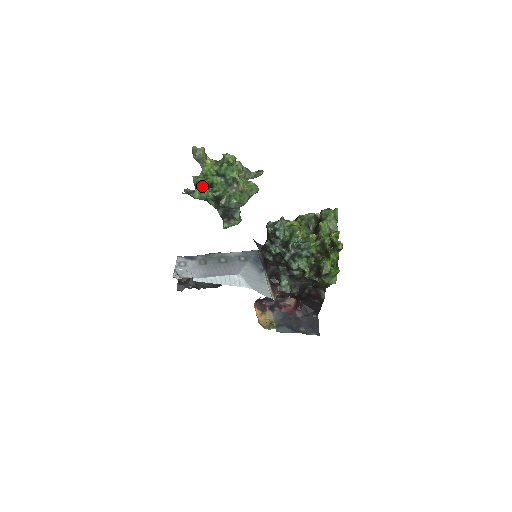
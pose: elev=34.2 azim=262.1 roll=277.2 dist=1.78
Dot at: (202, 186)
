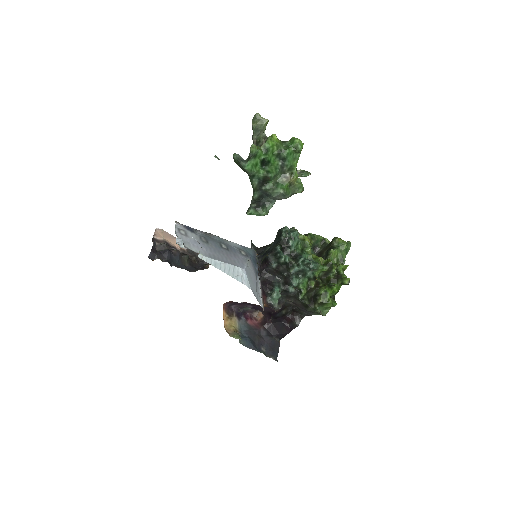
Dot at: (258, 159)
